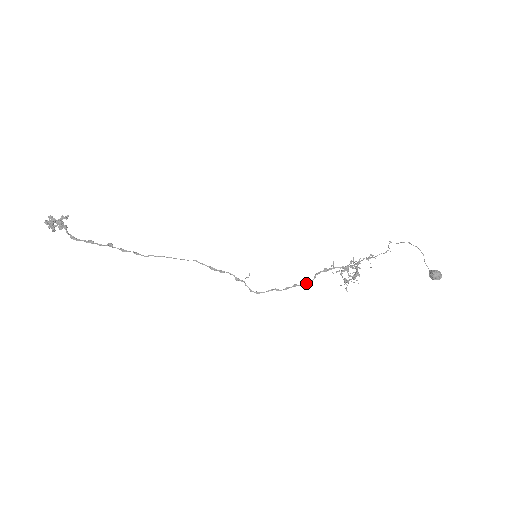
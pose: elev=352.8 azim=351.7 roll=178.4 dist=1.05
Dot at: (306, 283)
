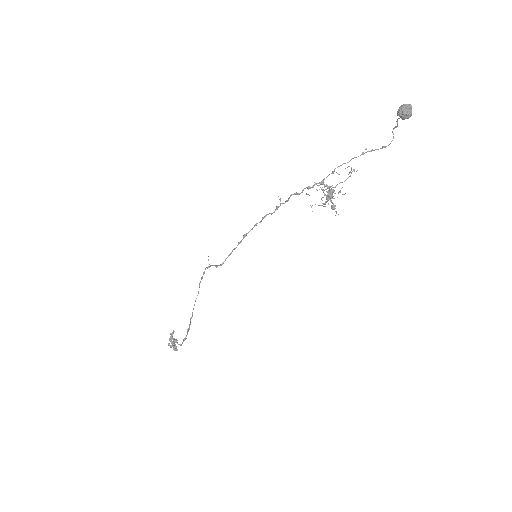
Dot at: occluded
